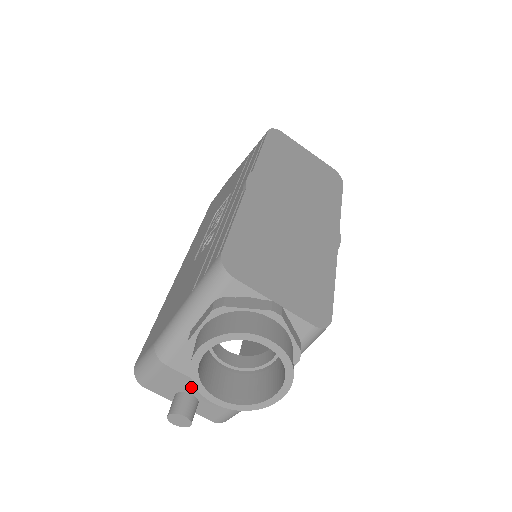
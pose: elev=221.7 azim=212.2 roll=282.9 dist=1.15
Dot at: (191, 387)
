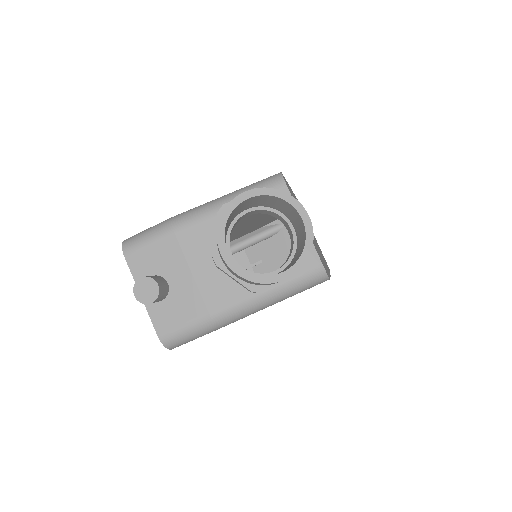
Dot at: (175, 272)
